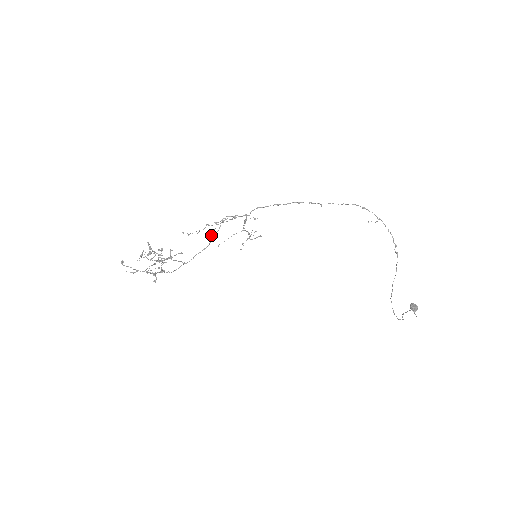
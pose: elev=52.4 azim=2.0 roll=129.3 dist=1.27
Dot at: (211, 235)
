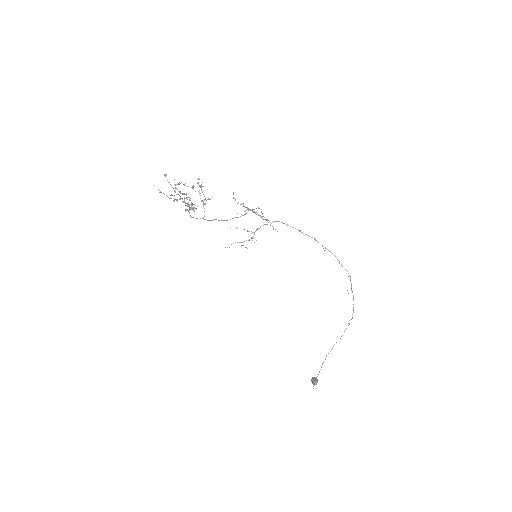
Dot at: occluded
